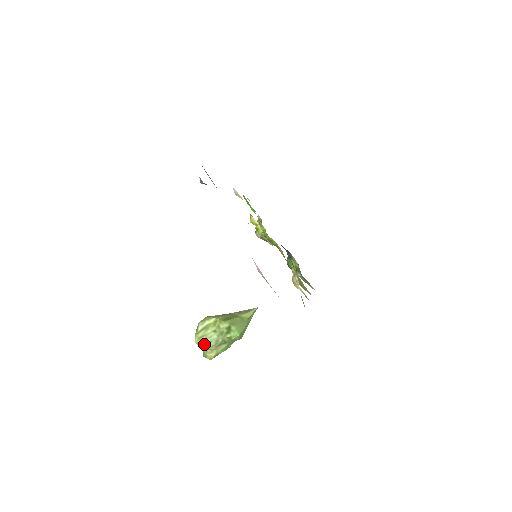
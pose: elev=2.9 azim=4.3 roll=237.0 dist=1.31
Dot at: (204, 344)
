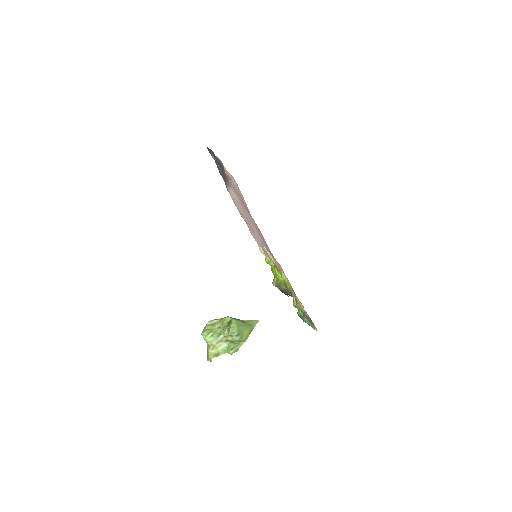
Dot at: (208, 336)
